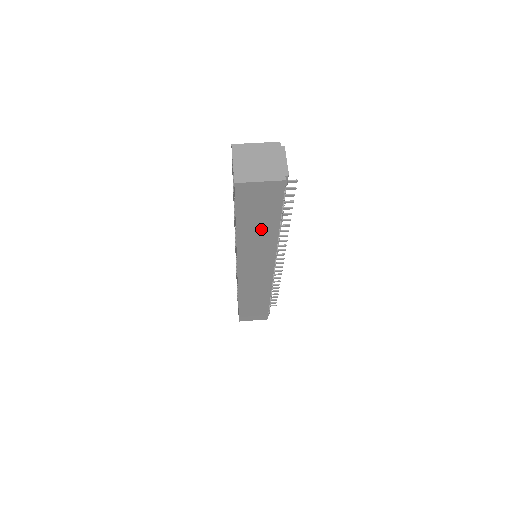
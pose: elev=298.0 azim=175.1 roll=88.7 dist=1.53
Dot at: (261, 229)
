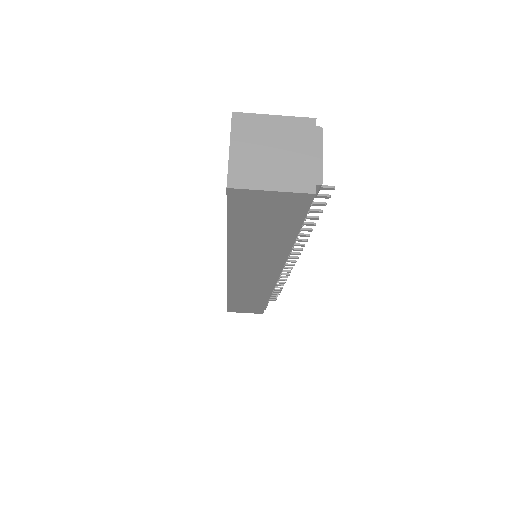
Dot at: (265, 242)
